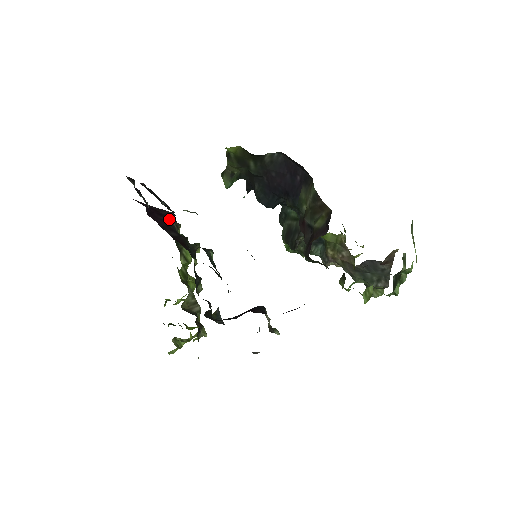
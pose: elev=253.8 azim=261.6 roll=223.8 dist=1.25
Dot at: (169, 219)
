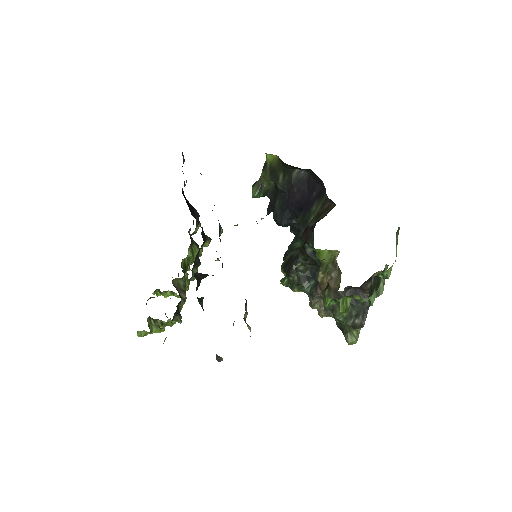
Dot at: (195, 213)
